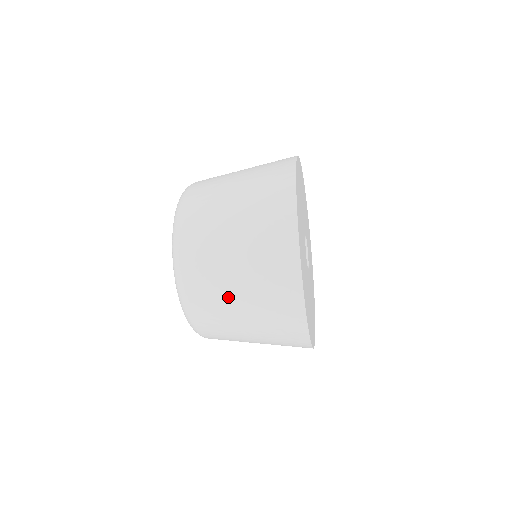
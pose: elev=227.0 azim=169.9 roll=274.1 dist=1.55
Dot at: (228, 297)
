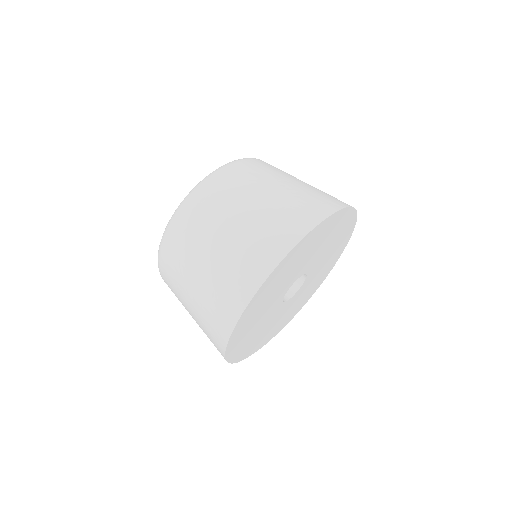
Dot at: (206, 240)
